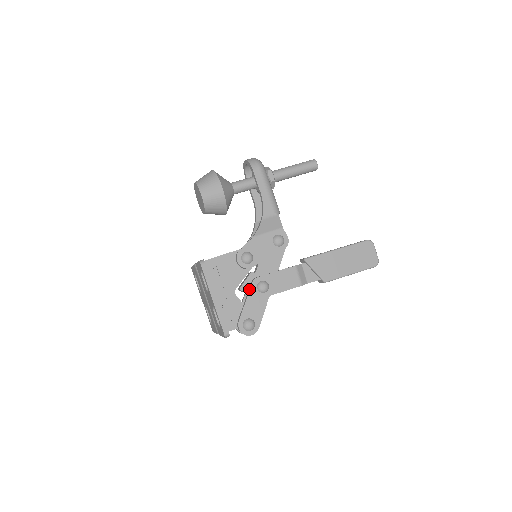
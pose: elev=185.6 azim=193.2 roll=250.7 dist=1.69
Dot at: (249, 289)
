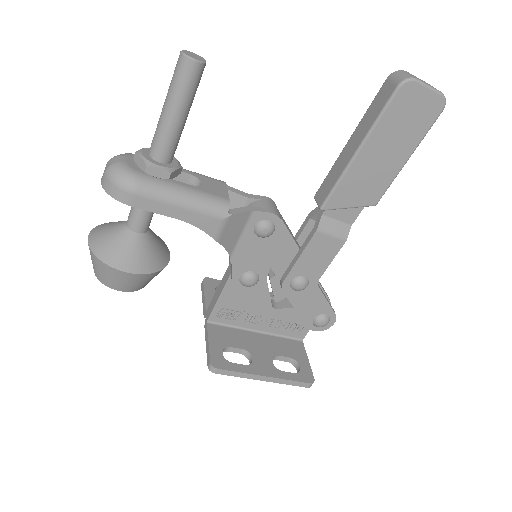
Dot at: occluded
